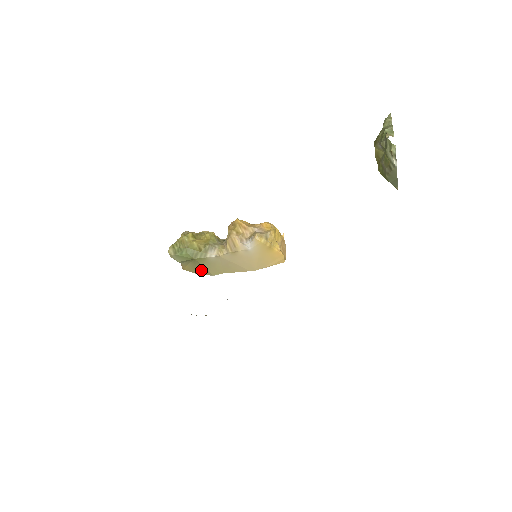
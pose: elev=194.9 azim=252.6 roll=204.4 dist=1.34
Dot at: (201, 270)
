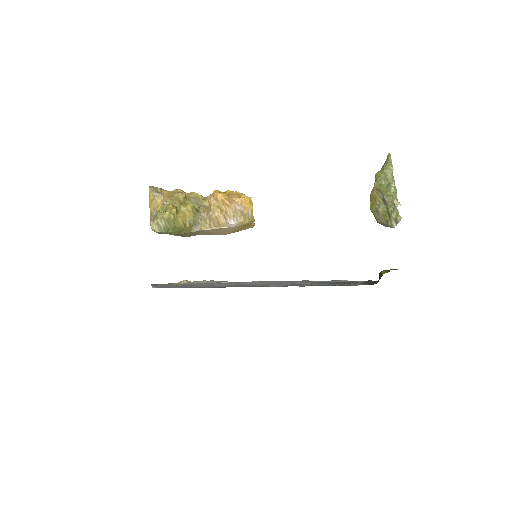
Dot at: (177, 235)
